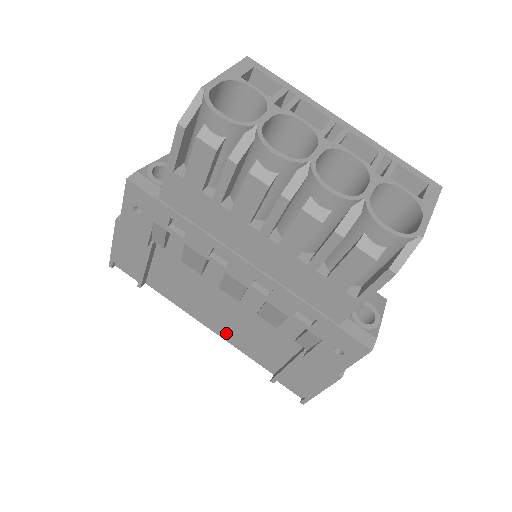
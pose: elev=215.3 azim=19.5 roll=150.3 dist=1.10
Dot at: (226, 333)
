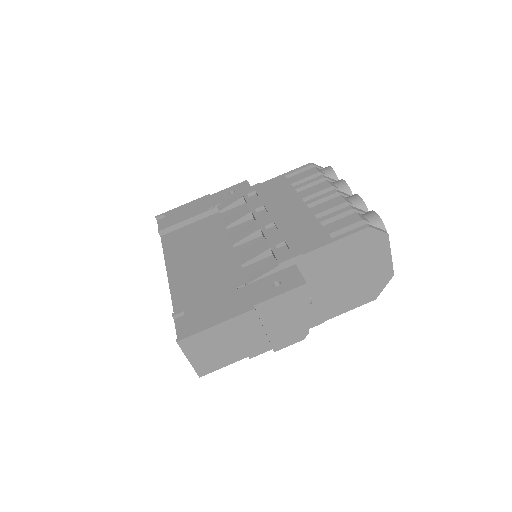
Dot at: (179, 277)
